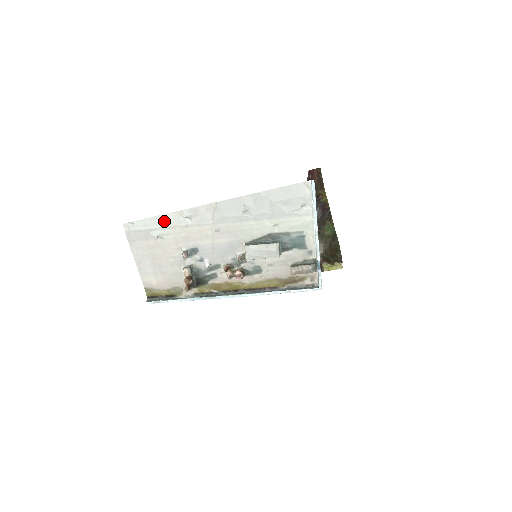
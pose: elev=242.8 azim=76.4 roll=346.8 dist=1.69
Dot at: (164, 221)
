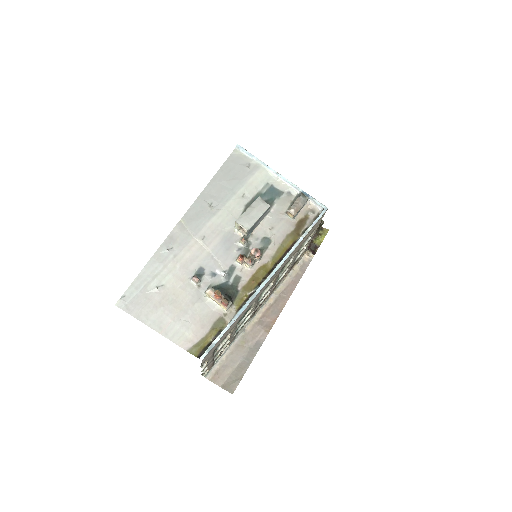
Dot at: (151, 269)
